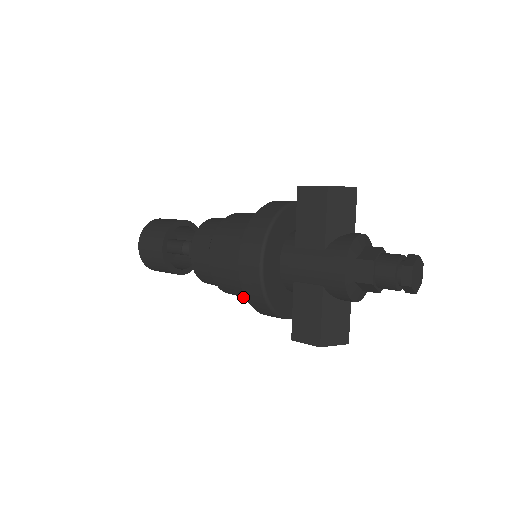
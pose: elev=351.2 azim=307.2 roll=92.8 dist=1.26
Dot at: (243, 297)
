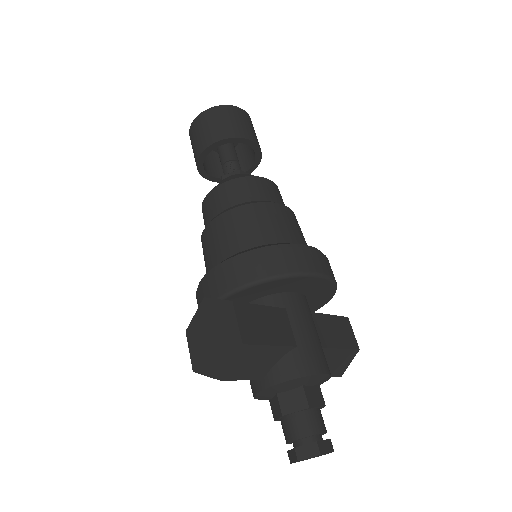
Dot at: occluded
